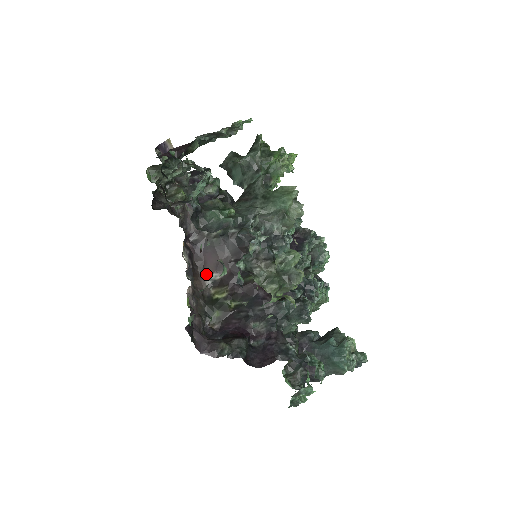
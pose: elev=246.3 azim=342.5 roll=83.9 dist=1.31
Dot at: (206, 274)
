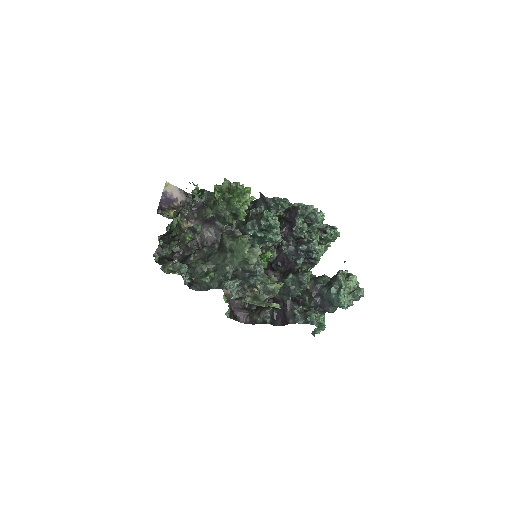
Dot at: occluded
